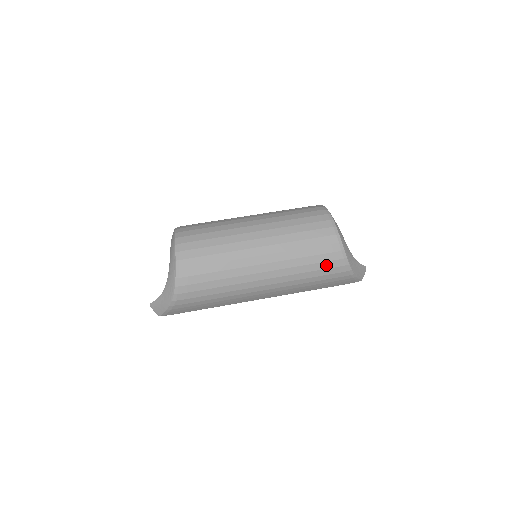
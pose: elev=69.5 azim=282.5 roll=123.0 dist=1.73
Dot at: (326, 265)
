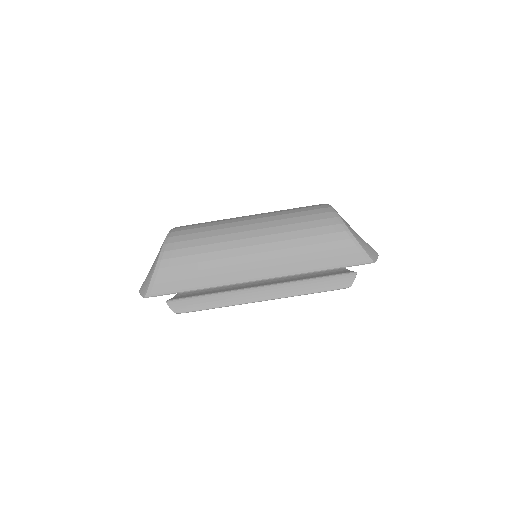
Dot at: (318, 224)
